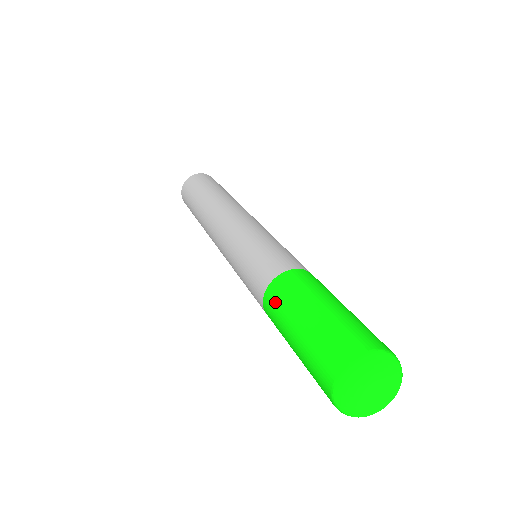
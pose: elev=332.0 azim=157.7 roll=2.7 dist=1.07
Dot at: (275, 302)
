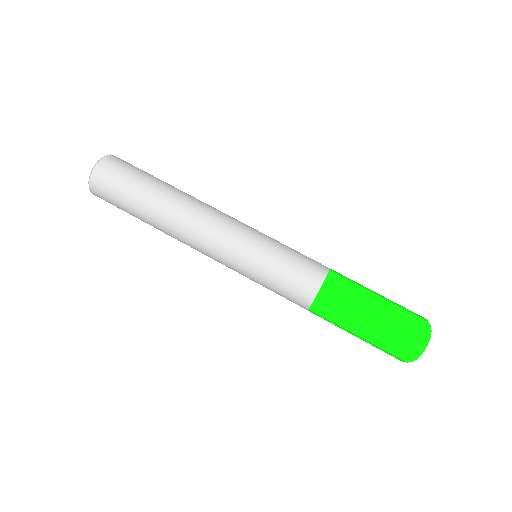
Dot at: (336, 298)
